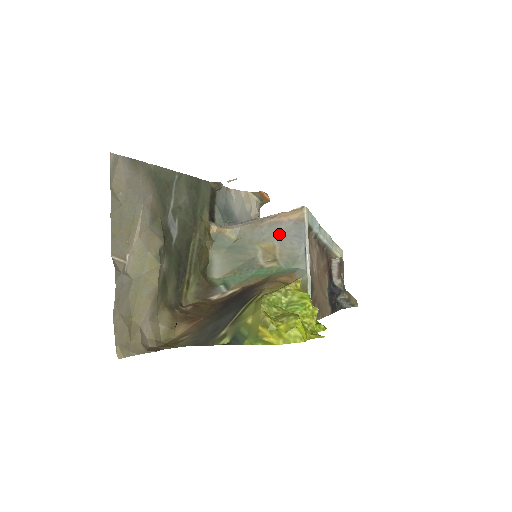
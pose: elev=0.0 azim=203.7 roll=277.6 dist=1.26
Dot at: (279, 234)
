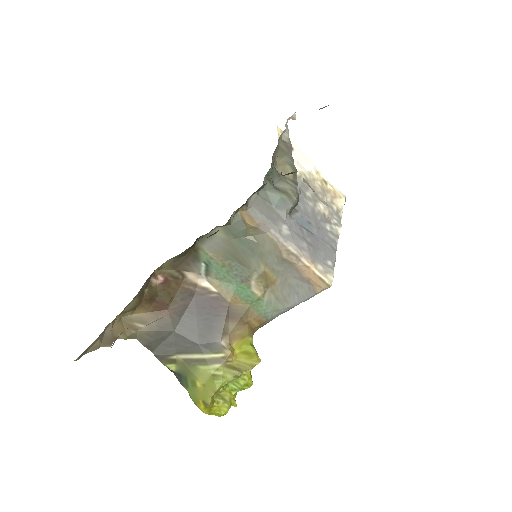
Dot at: (289, 279)
